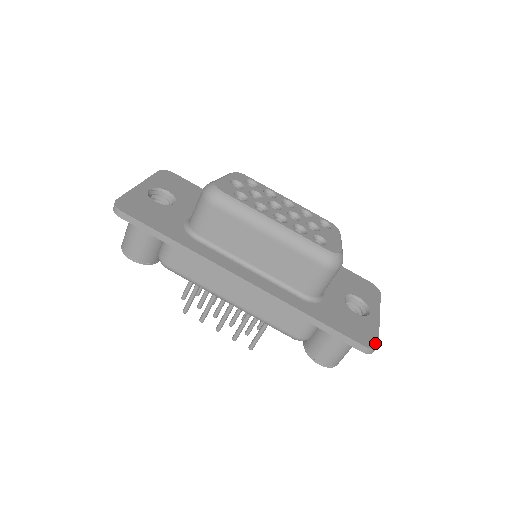
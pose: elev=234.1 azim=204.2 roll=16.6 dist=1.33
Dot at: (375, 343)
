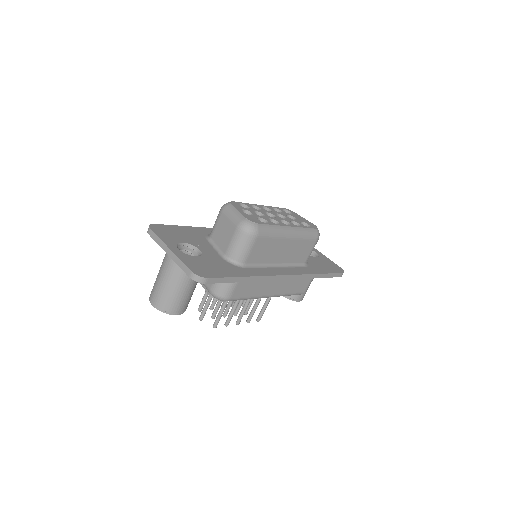
Dot at: (340, 268)
